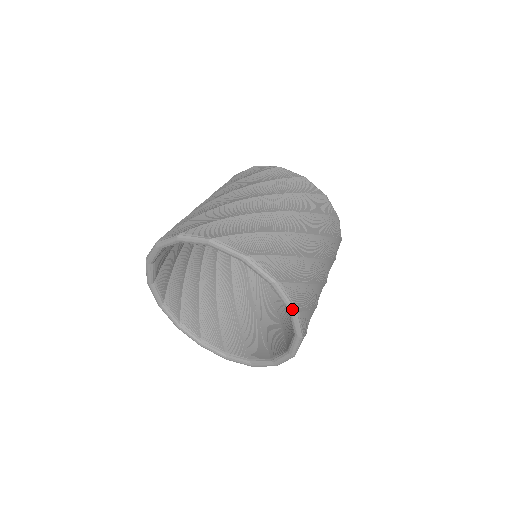
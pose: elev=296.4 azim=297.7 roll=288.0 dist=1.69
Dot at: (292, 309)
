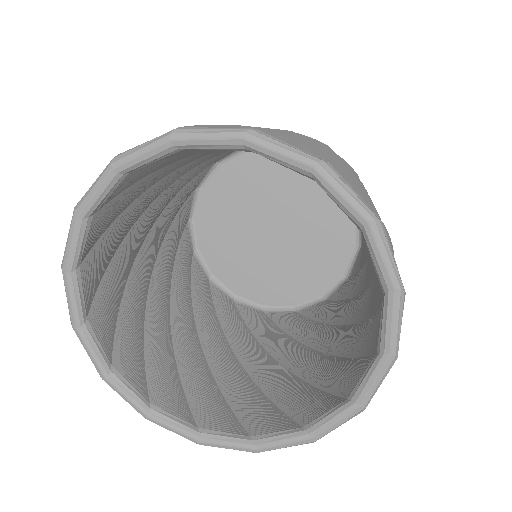
Dot at: (398, 283)
